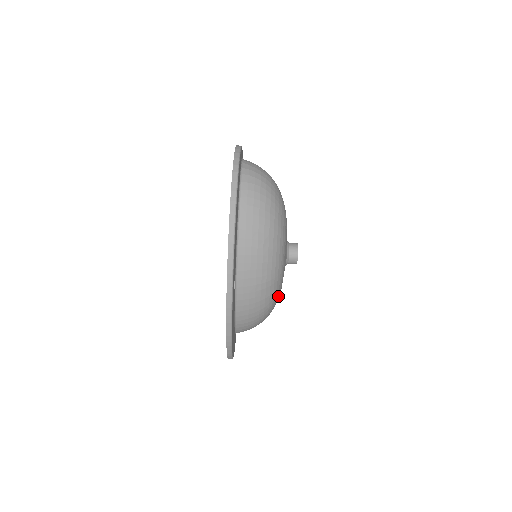
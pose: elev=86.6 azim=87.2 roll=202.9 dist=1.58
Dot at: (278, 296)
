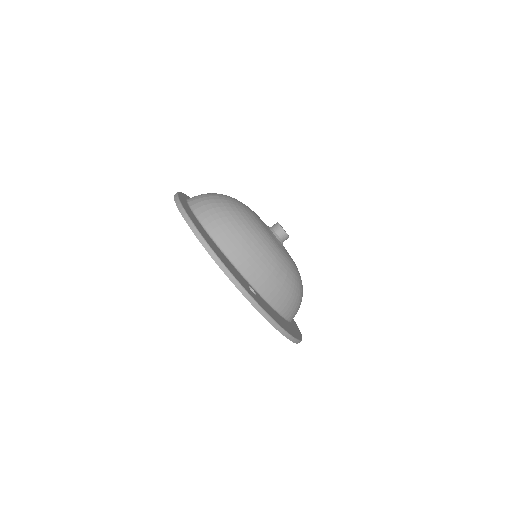
Dot at: (295, 271)
